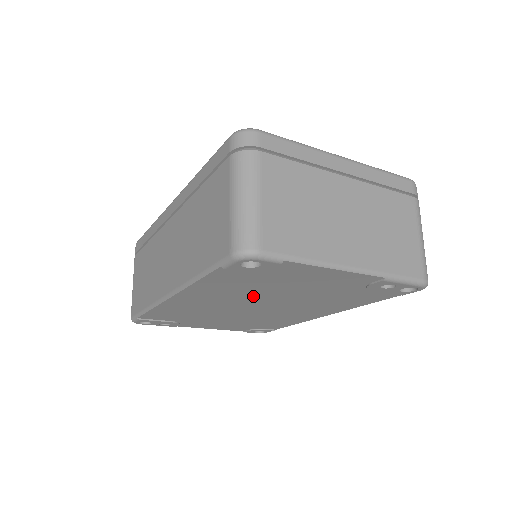
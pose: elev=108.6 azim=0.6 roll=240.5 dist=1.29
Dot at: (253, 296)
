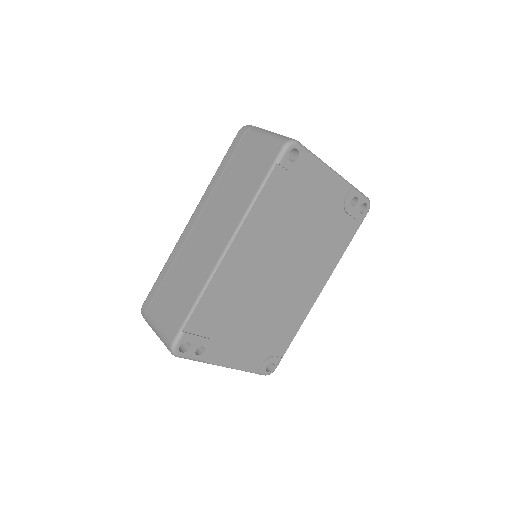
Dot at: (282, 237)
